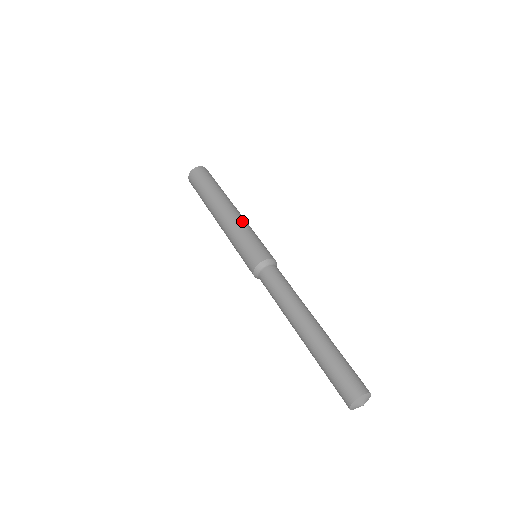
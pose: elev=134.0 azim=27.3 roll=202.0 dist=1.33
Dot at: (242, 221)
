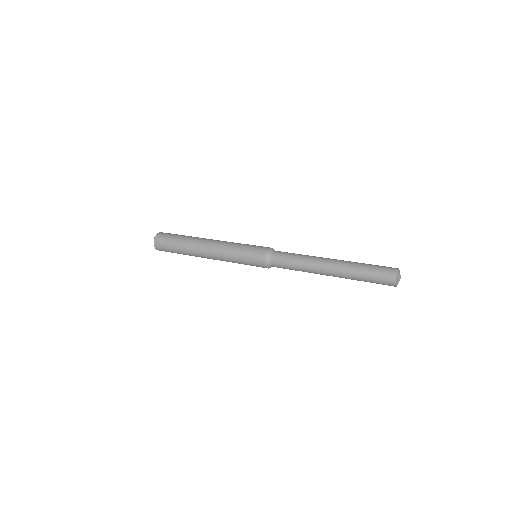
Dot at: occluded
